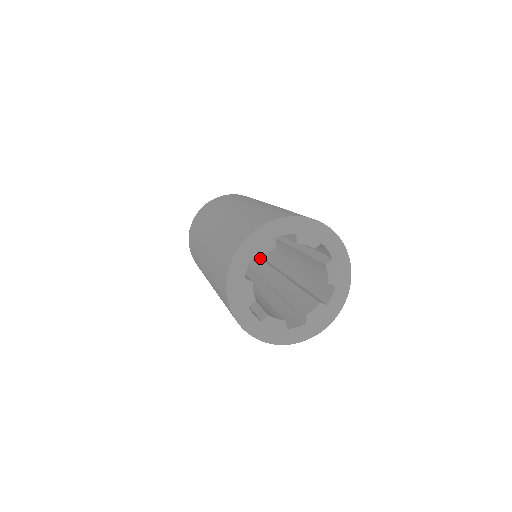
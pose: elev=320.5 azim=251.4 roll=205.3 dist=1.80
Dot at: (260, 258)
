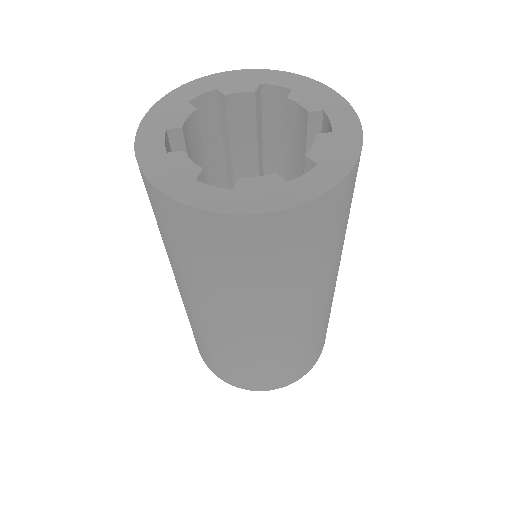
Dot at: (226, 93)
